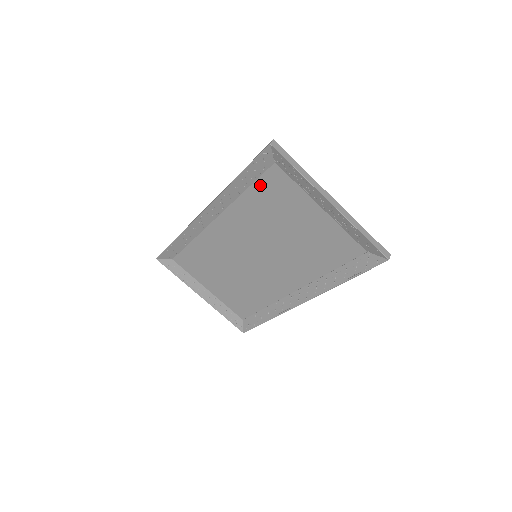
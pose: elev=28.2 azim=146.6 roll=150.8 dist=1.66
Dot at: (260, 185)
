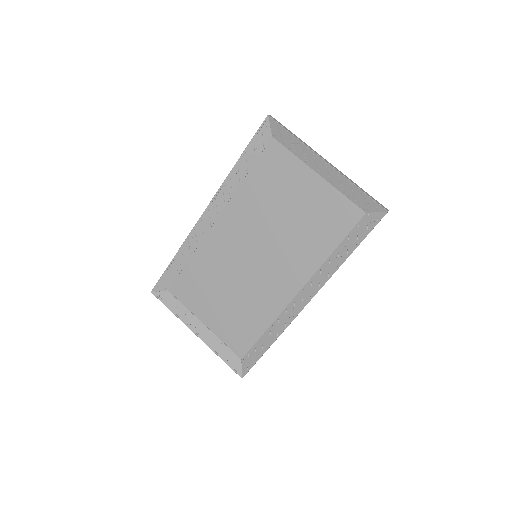
Dot at: (259, 166)
